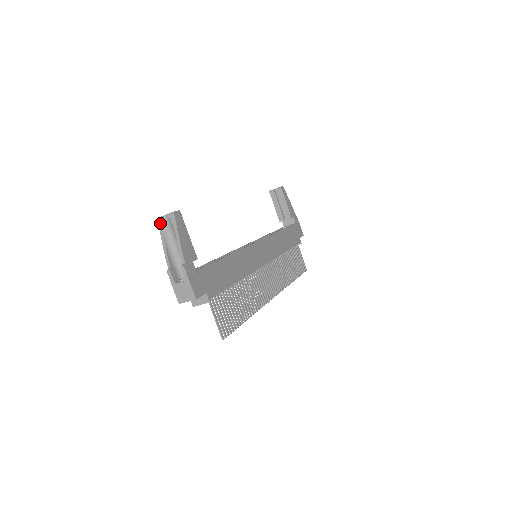
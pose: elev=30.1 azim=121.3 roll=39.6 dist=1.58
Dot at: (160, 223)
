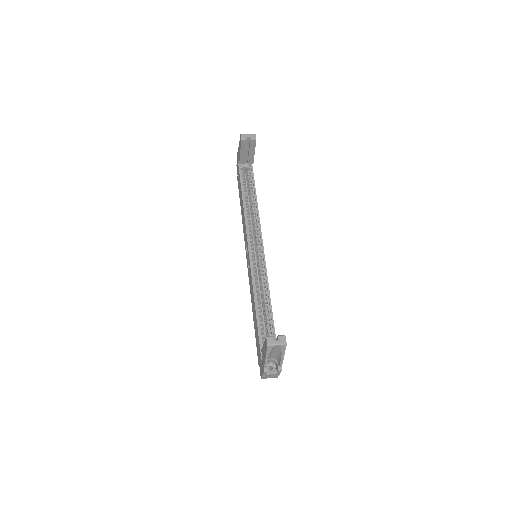
Dot at: (269, 349)
